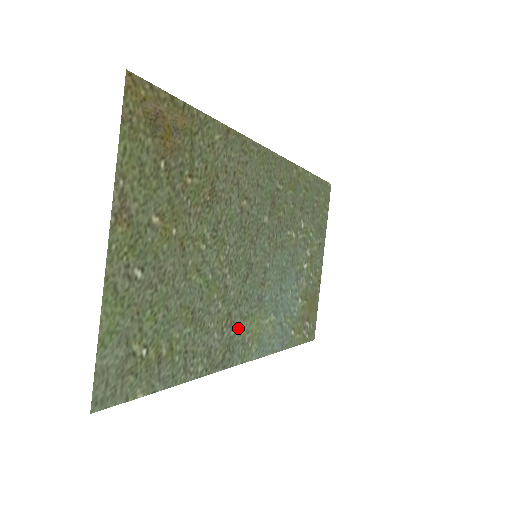
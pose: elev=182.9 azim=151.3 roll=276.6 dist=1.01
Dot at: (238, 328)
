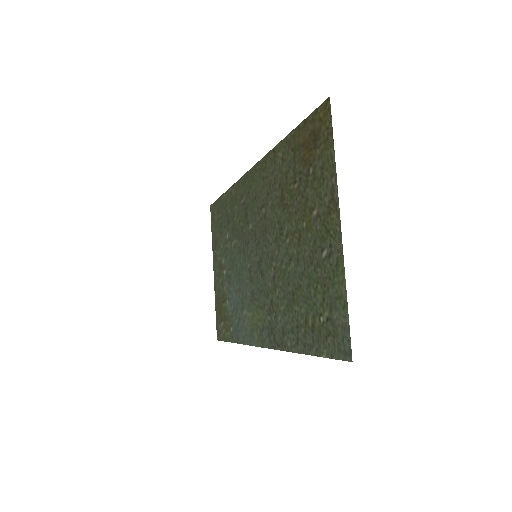
Dot at: (266, 315)
